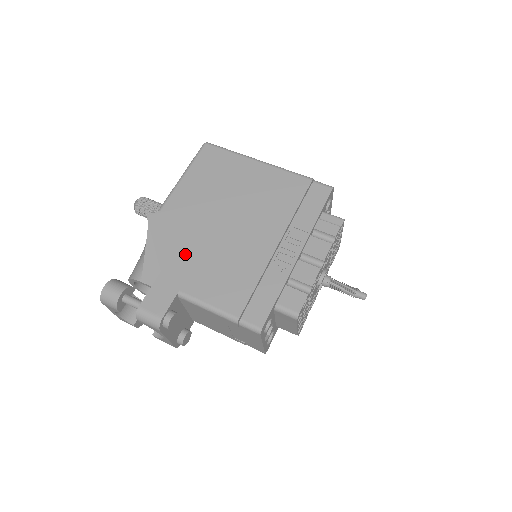
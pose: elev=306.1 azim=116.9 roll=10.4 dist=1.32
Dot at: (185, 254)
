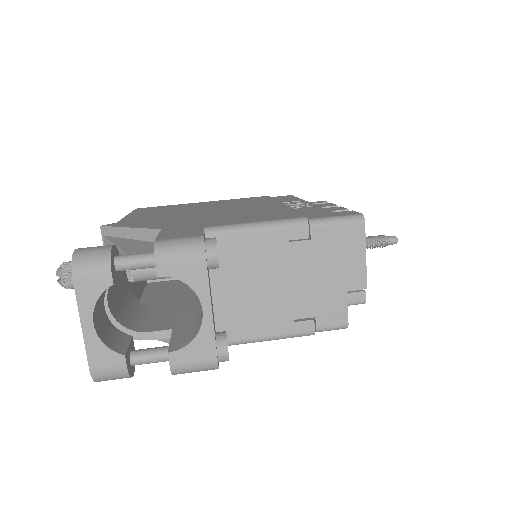
Dot at: (182, 221)
